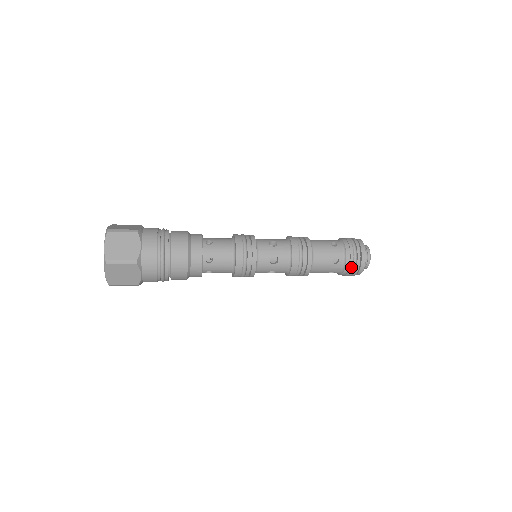
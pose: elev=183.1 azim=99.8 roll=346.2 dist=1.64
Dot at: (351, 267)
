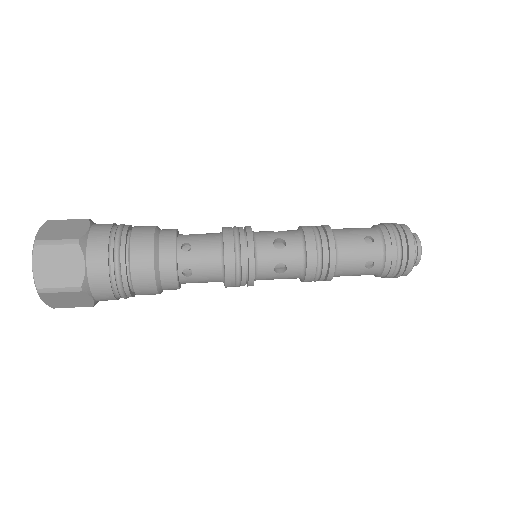
Dot at: occluded
